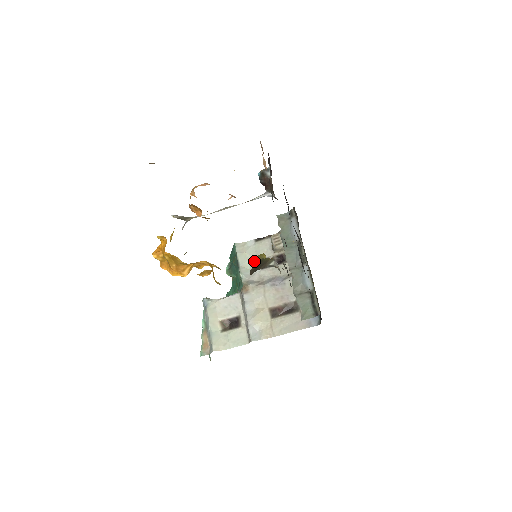
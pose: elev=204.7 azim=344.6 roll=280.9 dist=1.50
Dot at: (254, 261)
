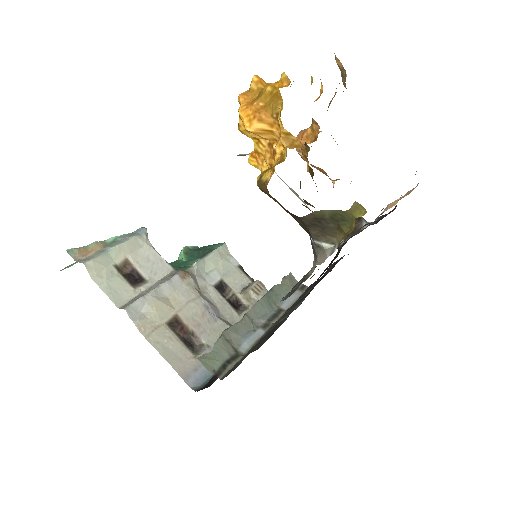
Dot at: (218, 273)
